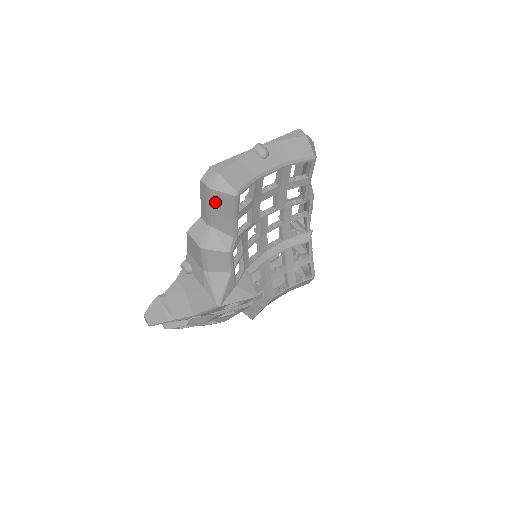
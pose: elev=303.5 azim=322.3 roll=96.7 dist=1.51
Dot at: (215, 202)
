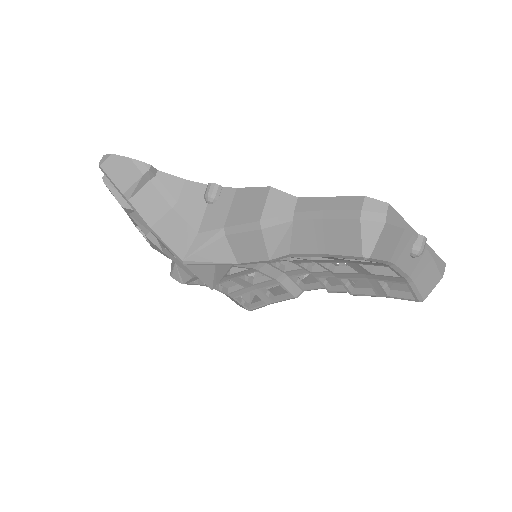
Dot at: (339, 226)
